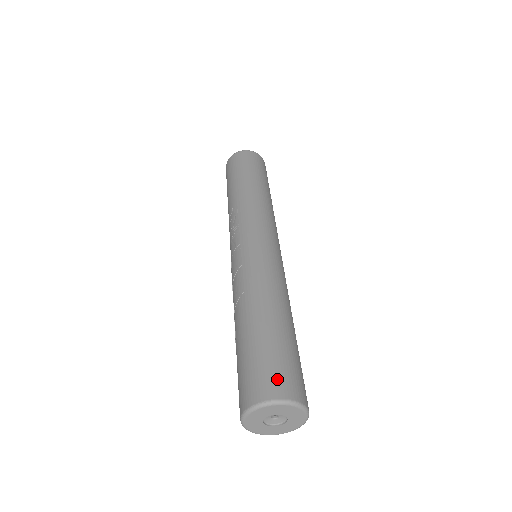
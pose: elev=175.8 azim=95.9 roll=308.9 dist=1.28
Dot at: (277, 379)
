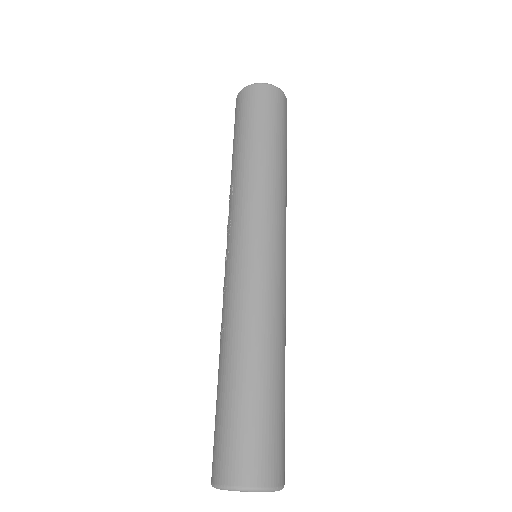
Dot at: (237, 460)
